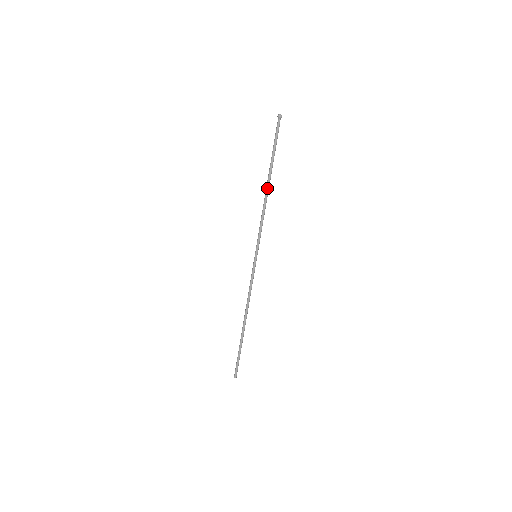
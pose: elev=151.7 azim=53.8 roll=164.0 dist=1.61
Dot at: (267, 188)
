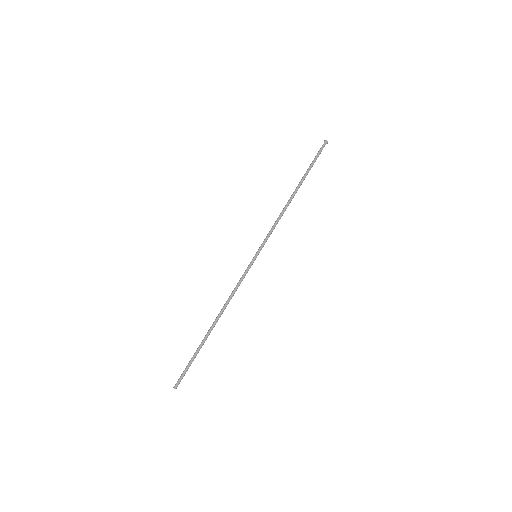
Dot at: (293, 196)
